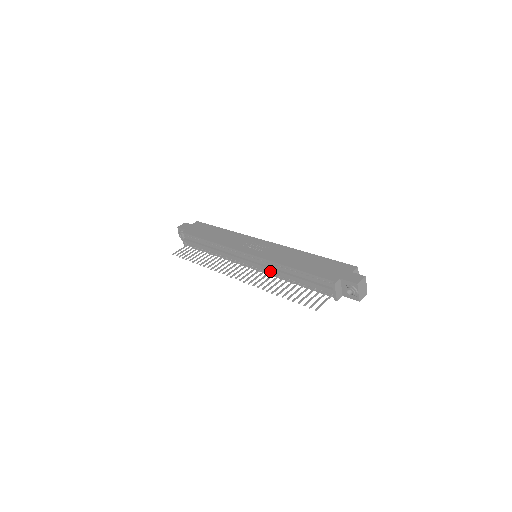
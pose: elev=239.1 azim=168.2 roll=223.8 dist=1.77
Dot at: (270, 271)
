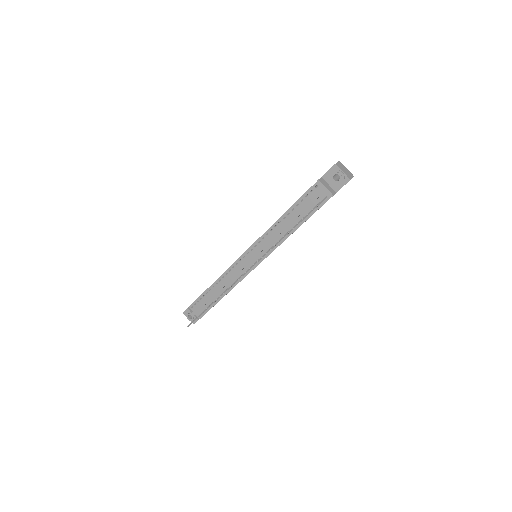
Dot at: (270, 242)
